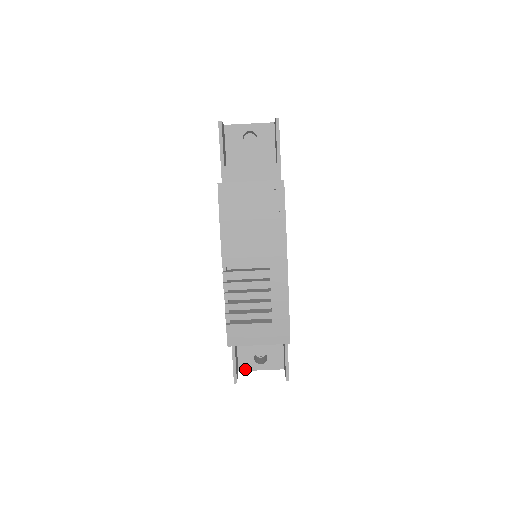
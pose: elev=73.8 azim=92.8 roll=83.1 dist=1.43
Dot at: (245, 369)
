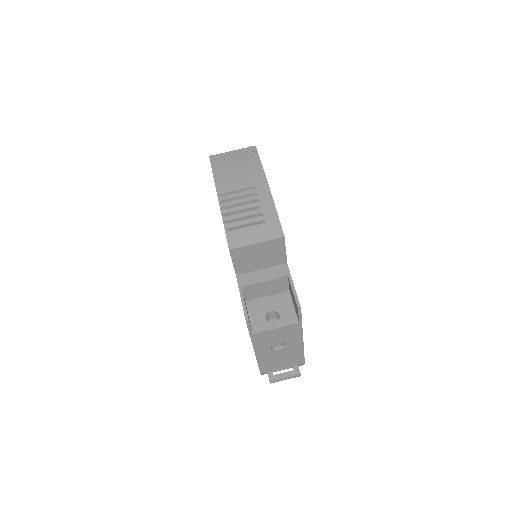
Dot at: (259, 331)
